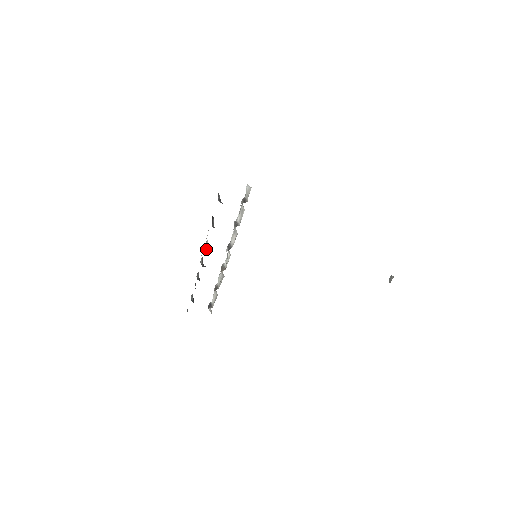
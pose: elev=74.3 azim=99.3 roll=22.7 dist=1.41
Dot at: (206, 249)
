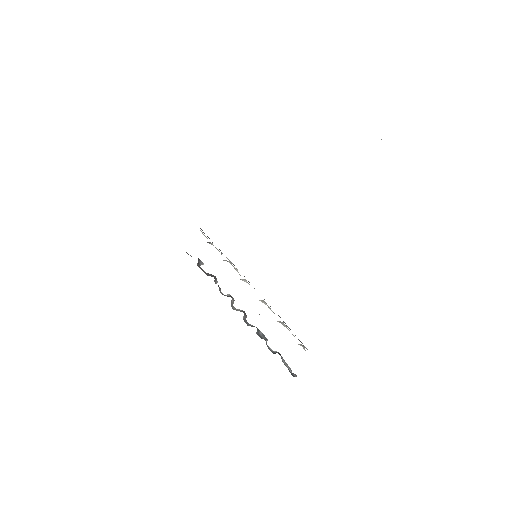
Dot at: occluded
